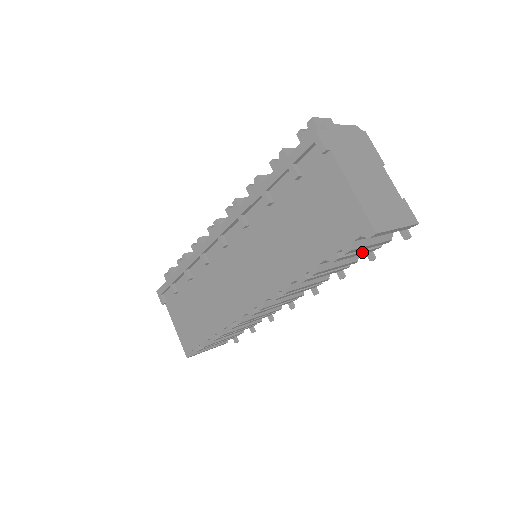
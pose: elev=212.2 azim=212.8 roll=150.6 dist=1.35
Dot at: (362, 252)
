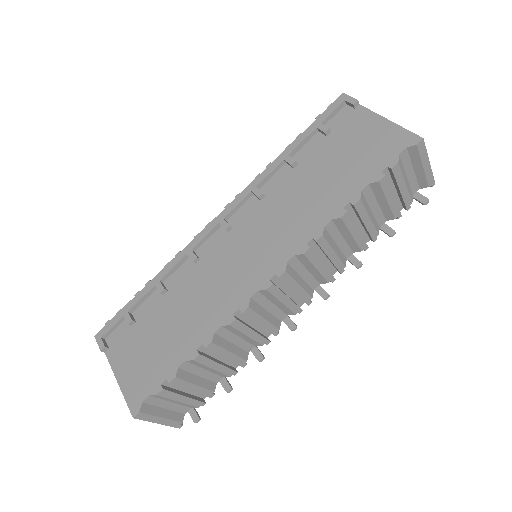
Dot at: (393, 200)
